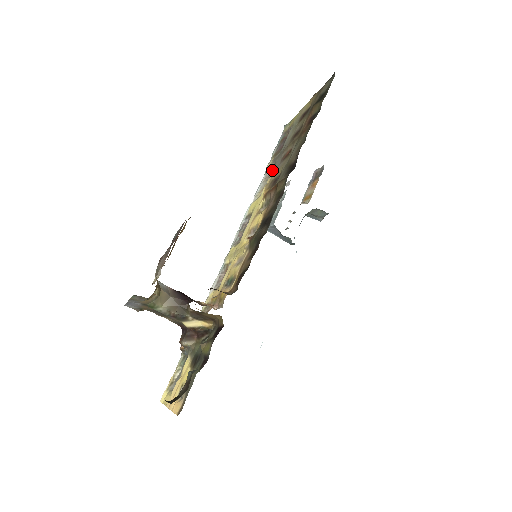
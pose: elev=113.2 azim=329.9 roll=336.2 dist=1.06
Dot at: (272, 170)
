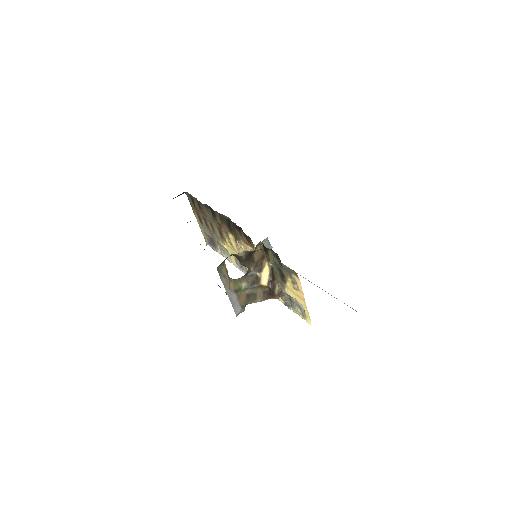
Dot at: (220, 246)
